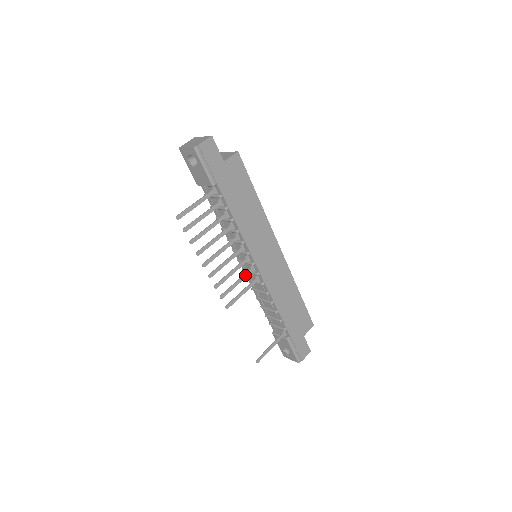
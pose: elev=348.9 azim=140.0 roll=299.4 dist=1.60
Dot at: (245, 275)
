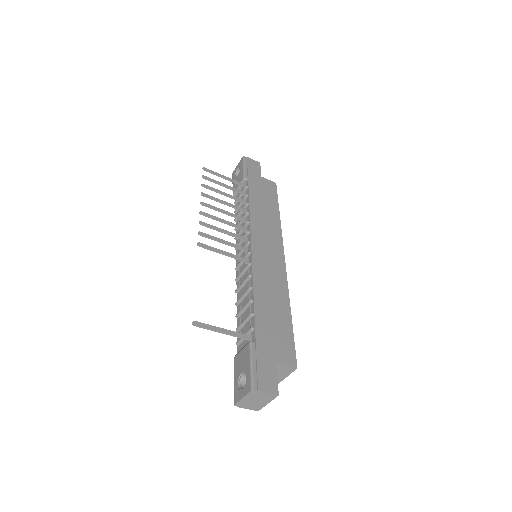
Dot at: (235, 245)
